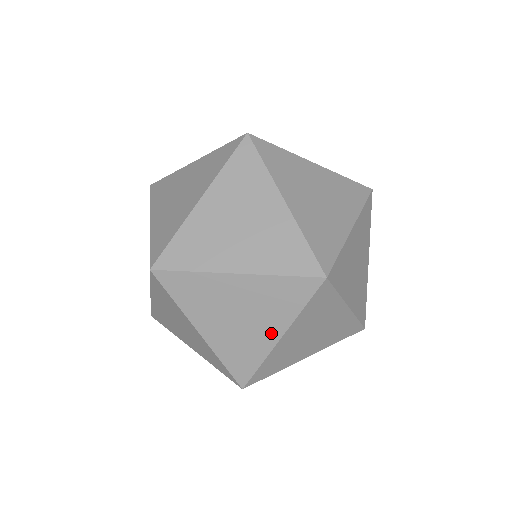
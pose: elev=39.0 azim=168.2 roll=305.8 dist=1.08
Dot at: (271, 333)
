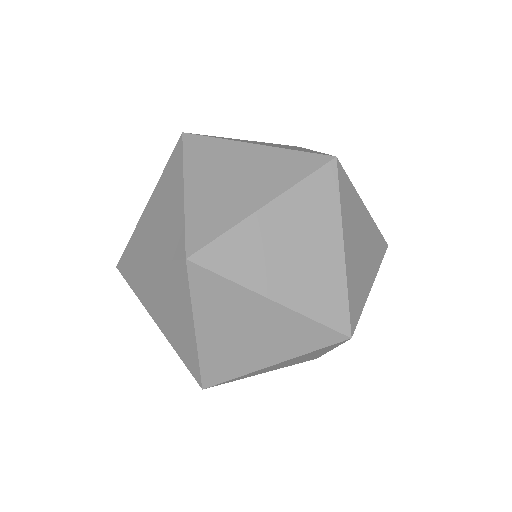
Dot at: (333, 248)
